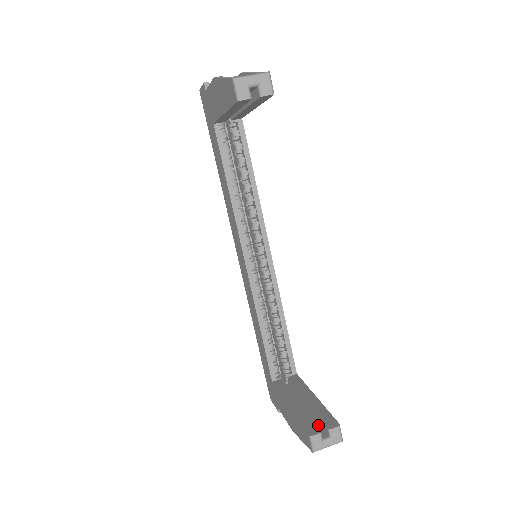
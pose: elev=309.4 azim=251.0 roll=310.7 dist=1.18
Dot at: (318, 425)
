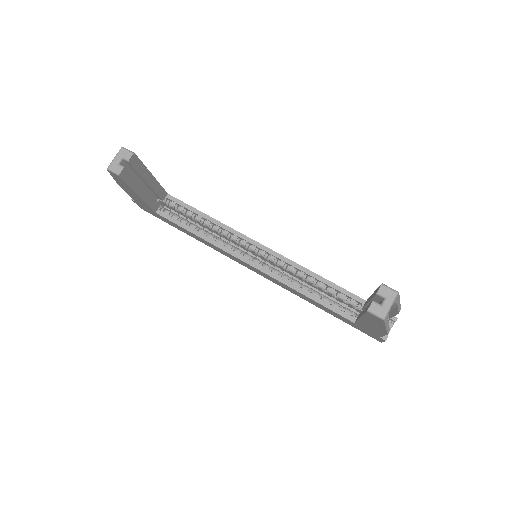
Dot at: (379, 303)
